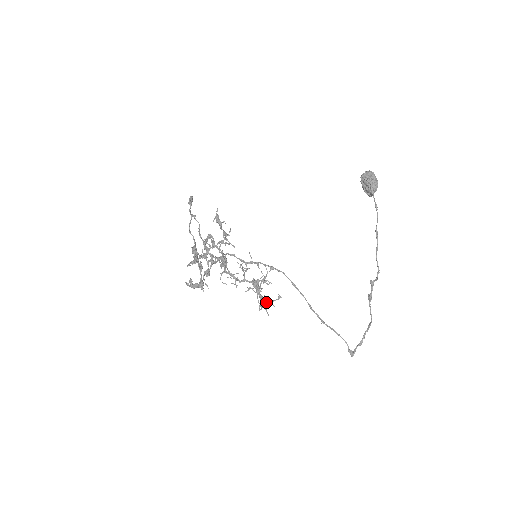
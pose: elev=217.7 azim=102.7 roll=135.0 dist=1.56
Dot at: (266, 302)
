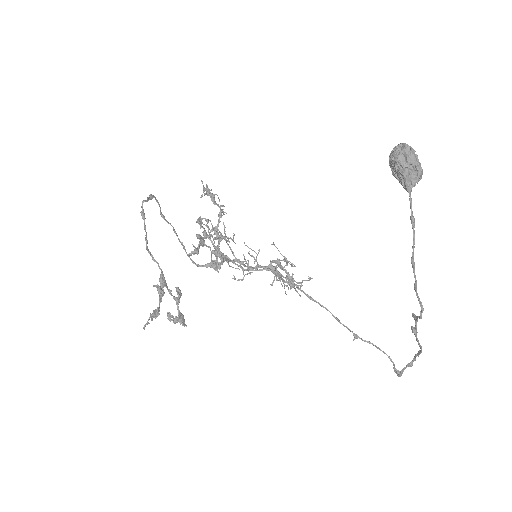
Dot at: (295, 281)
